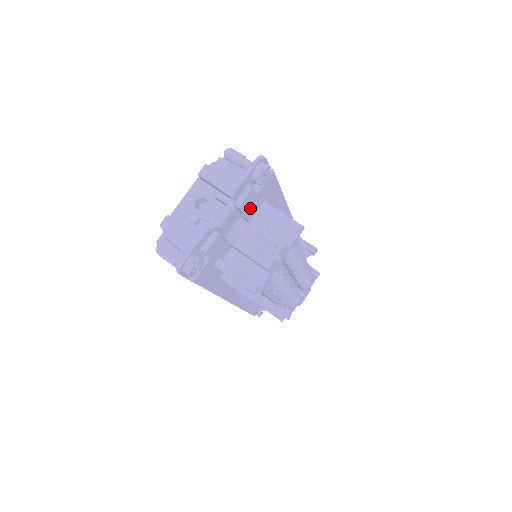
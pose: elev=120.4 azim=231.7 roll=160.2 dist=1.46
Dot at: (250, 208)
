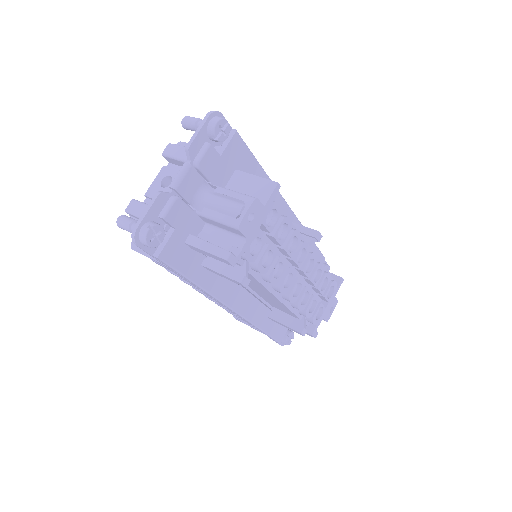
Dot at: (216, 173)
